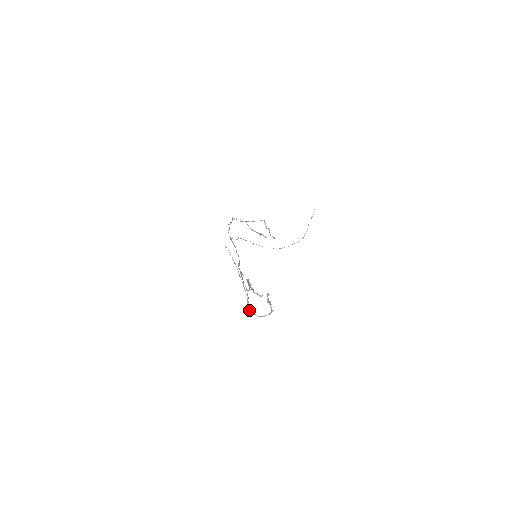
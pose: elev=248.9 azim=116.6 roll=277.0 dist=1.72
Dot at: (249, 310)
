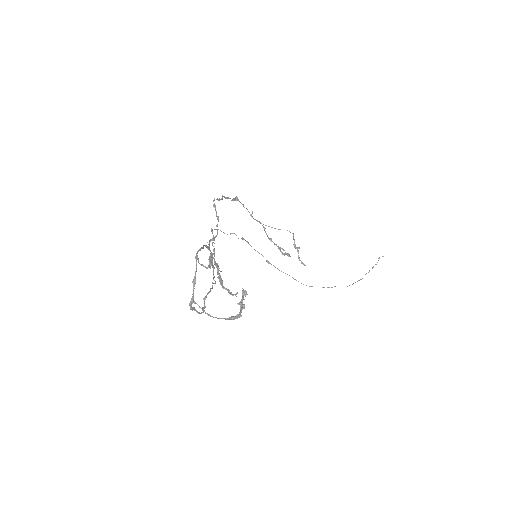
Dot at: (193, 297)
